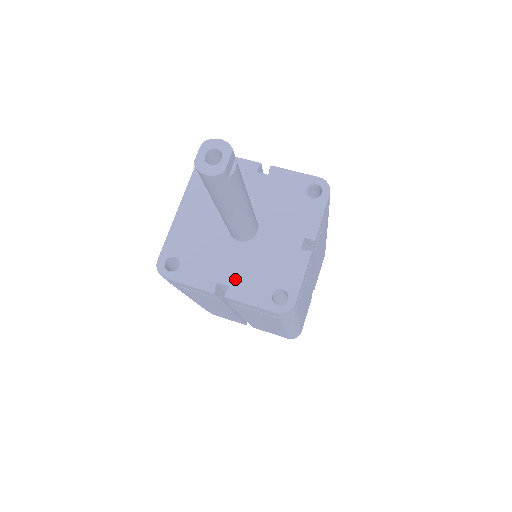
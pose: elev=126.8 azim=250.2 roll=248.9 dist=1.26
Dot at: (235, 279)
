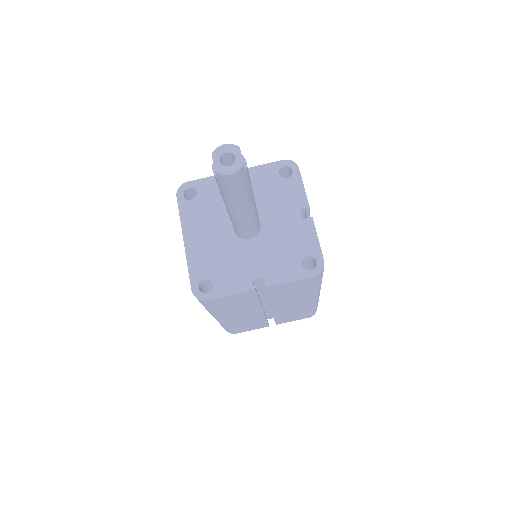
Dot at: (265, 269)
